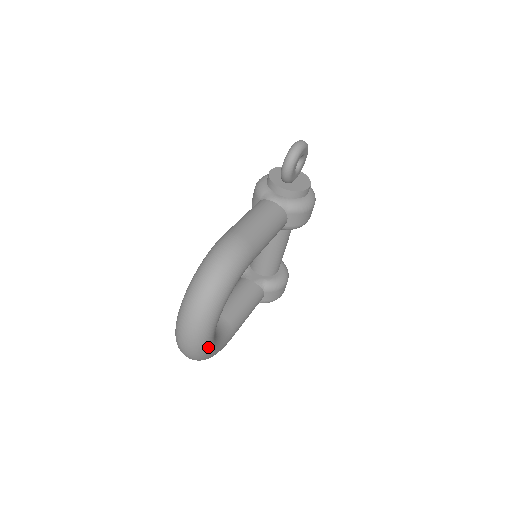
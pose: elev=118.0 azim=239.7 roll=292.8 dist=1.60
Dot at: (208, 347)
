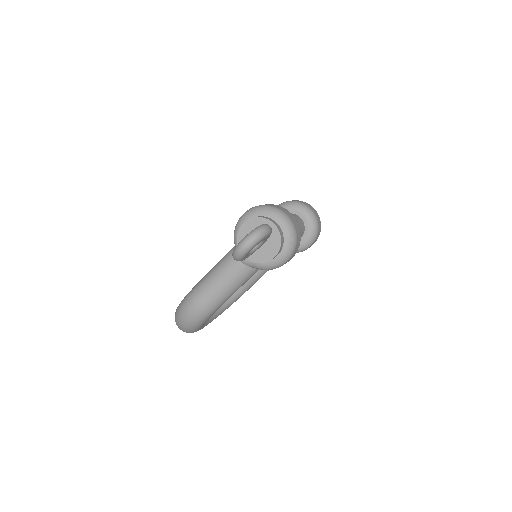
Dot at: occluded
